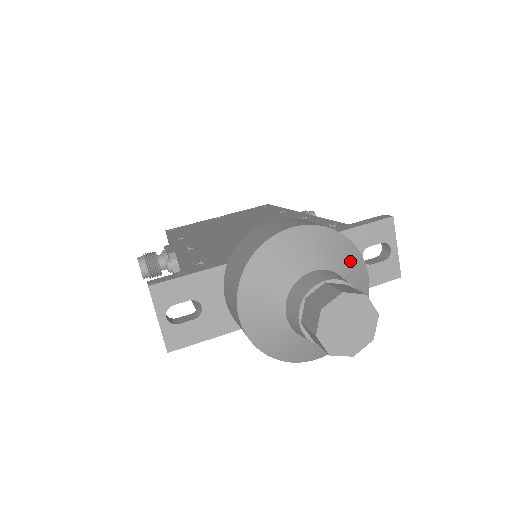
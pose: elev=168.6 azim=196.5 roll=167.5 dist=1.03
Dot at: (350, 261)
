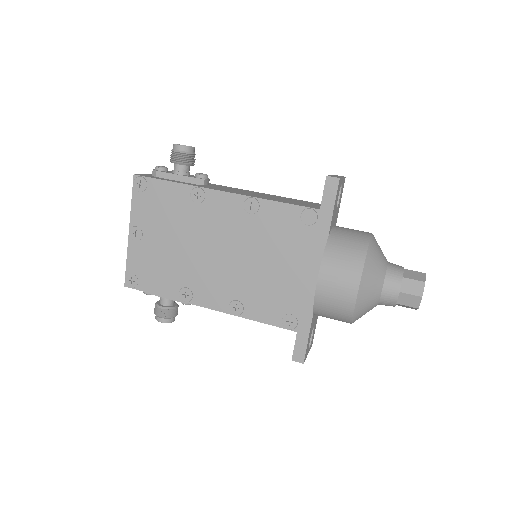
Dot at: (378, 255)
